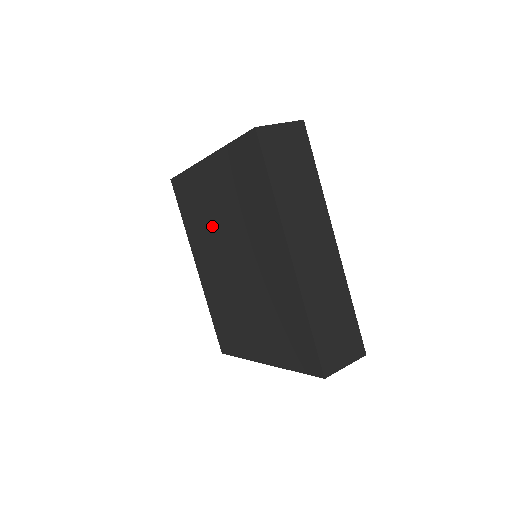
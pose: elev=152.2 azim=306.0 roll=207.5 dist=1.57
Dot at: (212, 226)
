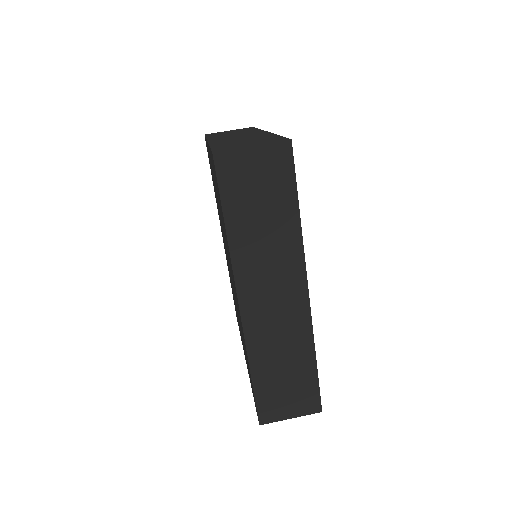
Dot at: occluded
